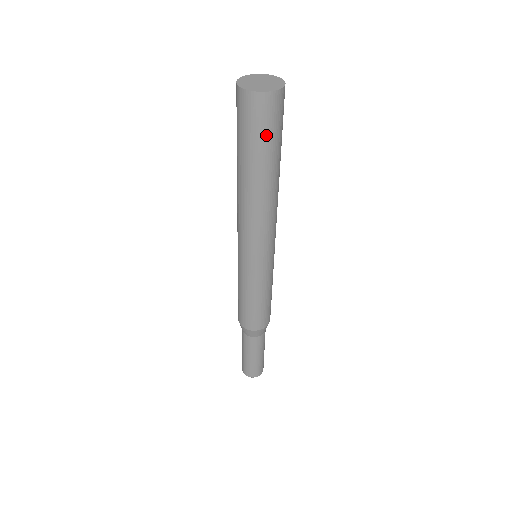
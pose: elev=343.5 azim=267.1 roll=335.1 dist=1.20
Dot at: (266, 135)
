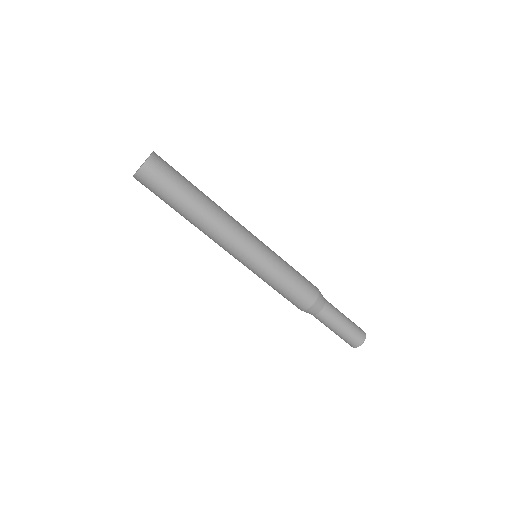
Dot at: (160, 193)
